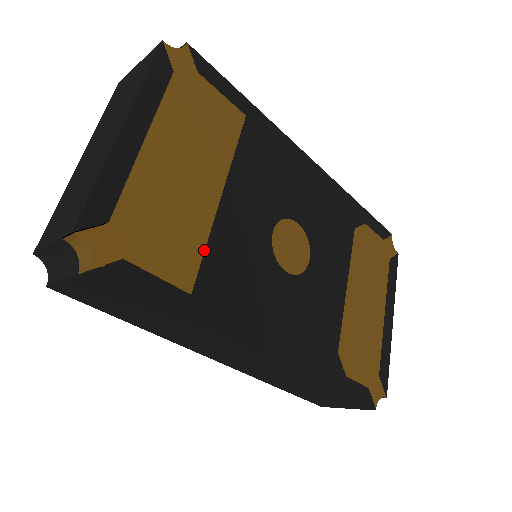
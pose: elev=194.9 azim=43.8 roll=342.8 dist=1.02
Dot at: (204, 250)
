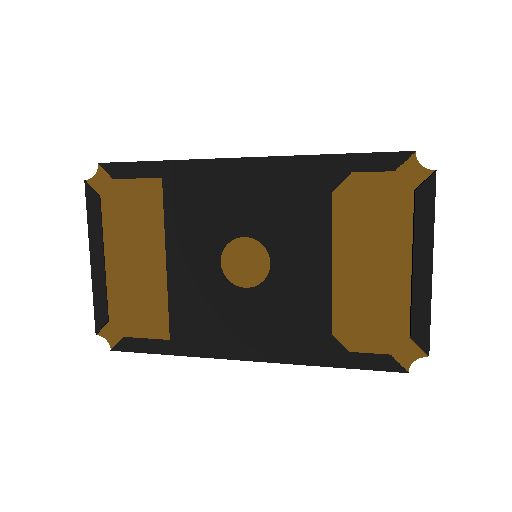
Dot at: (168, 307)
